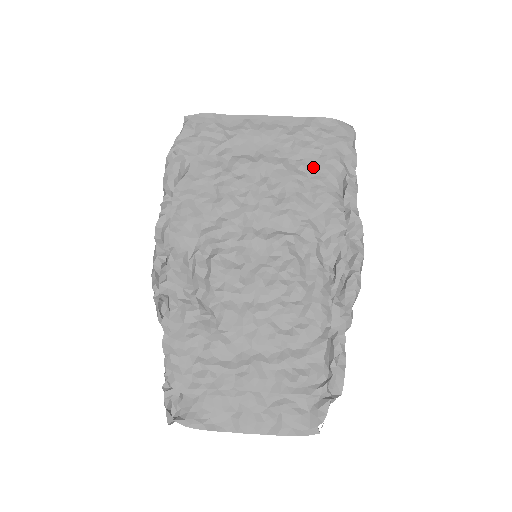
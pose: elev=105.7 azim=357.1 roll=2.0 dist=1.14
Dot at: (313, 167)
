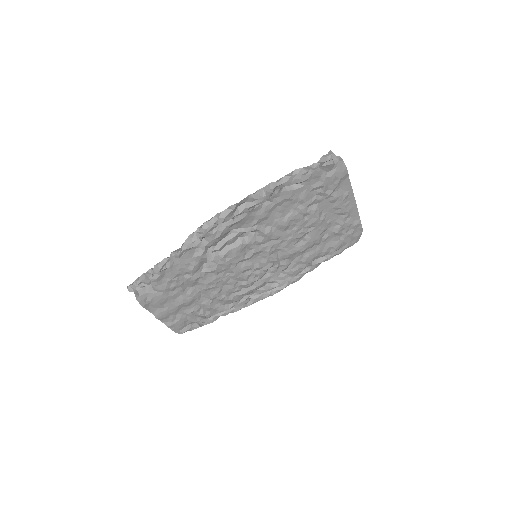
Dot at: (326, 243)
